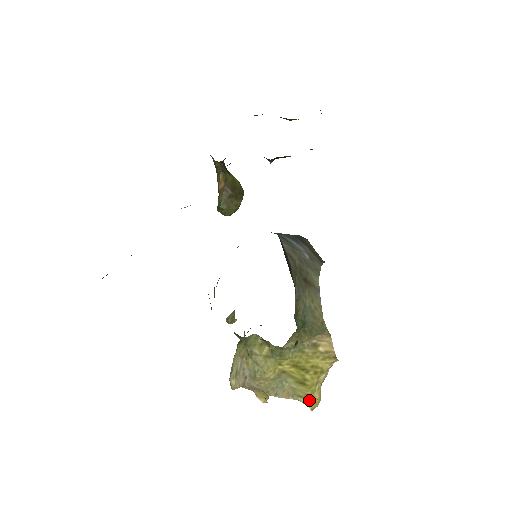
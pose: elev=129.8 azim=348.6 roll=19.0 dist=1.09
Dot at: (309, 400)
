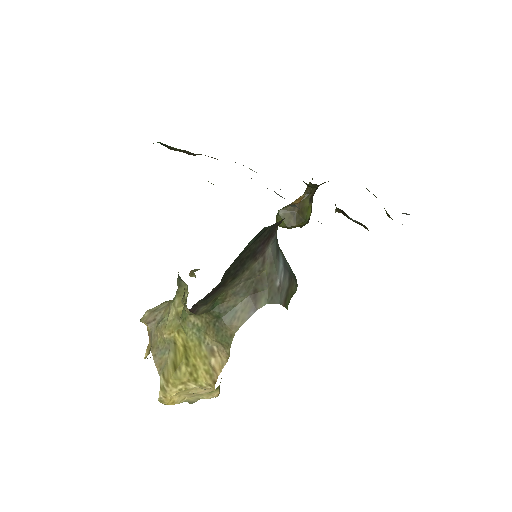
Dot at: (165, 387)
